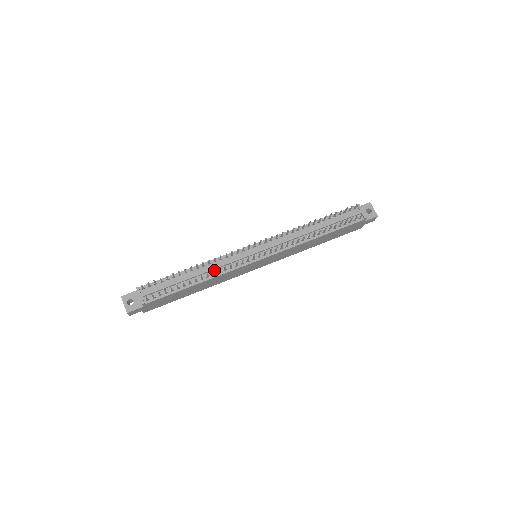
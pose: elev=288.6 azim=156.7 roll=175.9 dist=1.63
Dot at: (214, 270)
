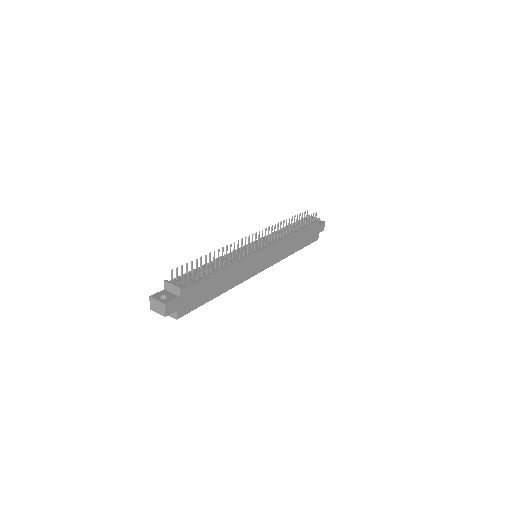
Dot at: (230, 260)
